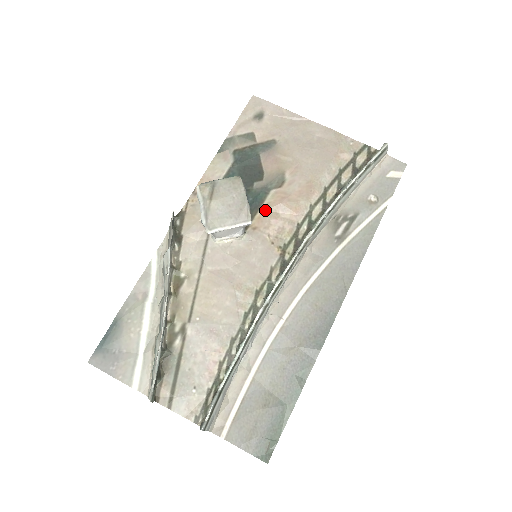
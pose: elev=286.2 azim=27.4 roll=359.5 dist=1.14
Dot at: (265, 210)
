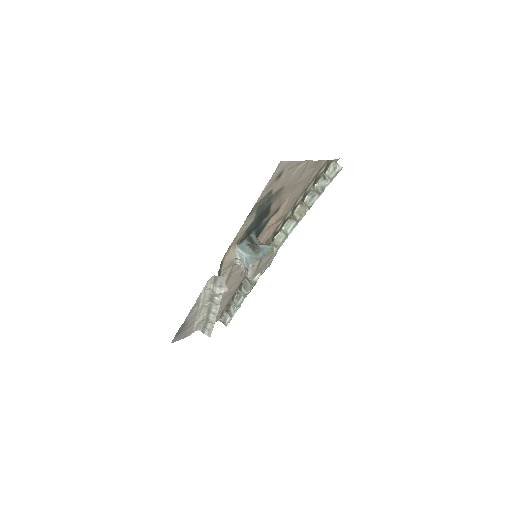
Dot at: (264, 230)
